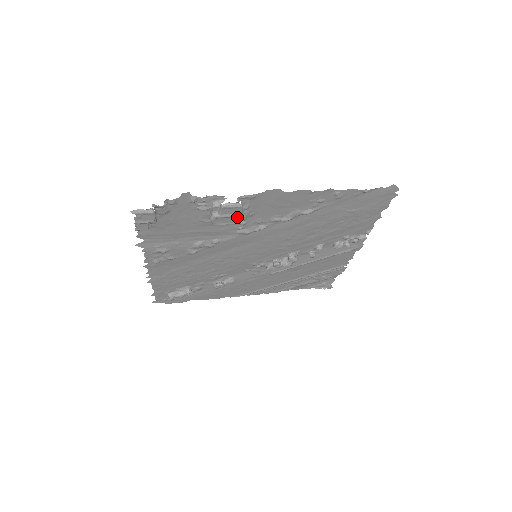
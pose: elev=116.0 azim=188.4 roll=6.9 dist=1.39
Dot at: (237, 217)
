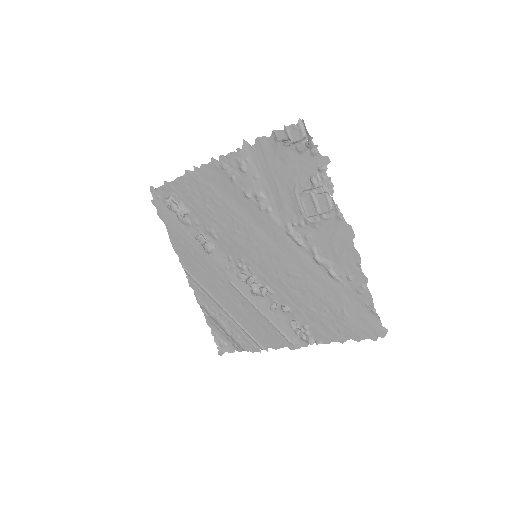
Dot at: (316, 212)
